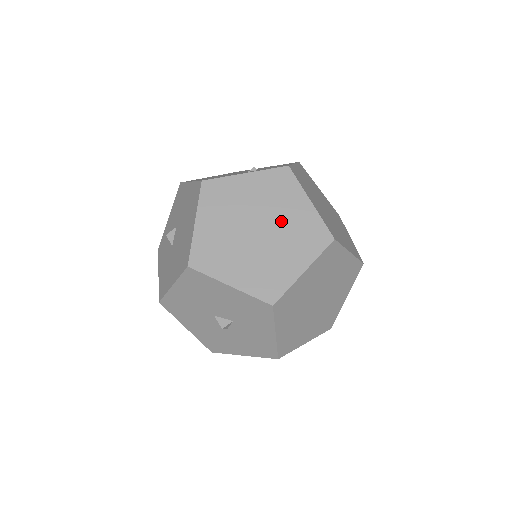
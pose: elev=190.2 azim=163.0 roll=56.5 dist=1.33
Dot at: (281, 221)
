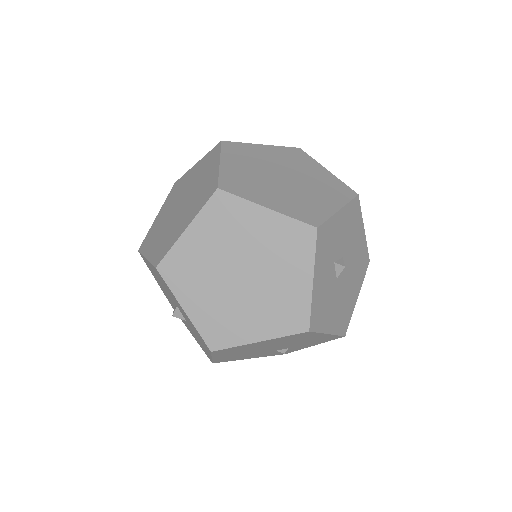
Dot at: (195, 190)
